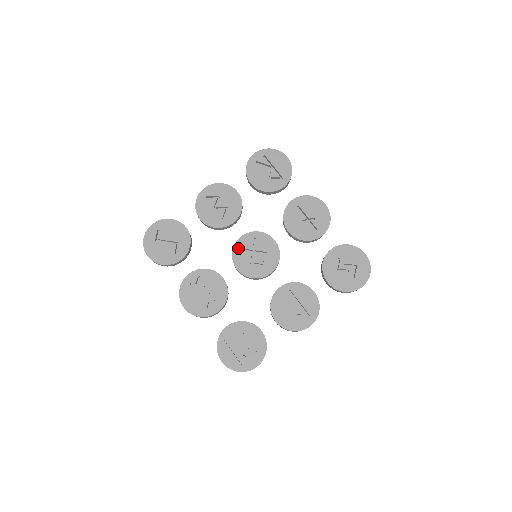
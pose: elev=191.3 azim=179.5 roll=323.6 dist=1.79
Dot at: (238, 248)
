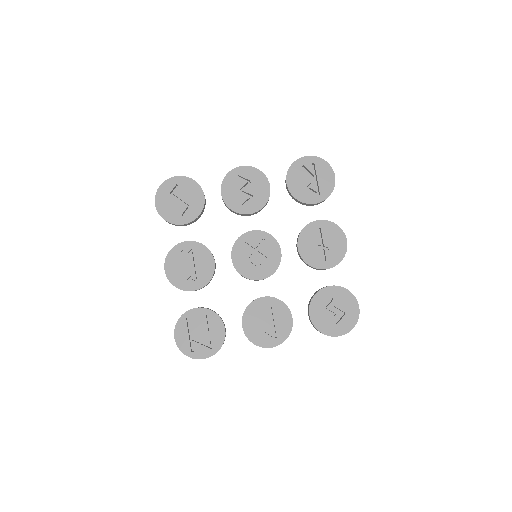
Dot at: (243, 240)
